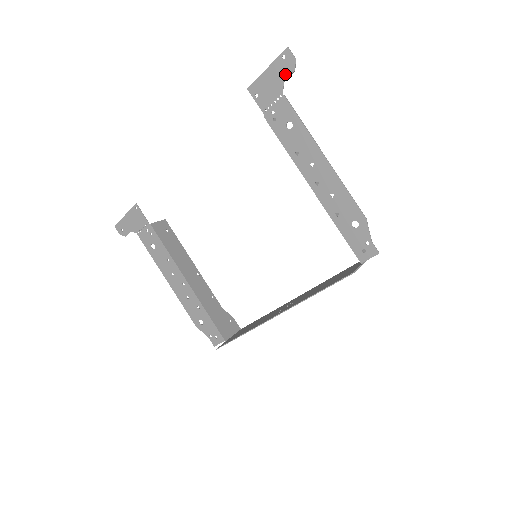
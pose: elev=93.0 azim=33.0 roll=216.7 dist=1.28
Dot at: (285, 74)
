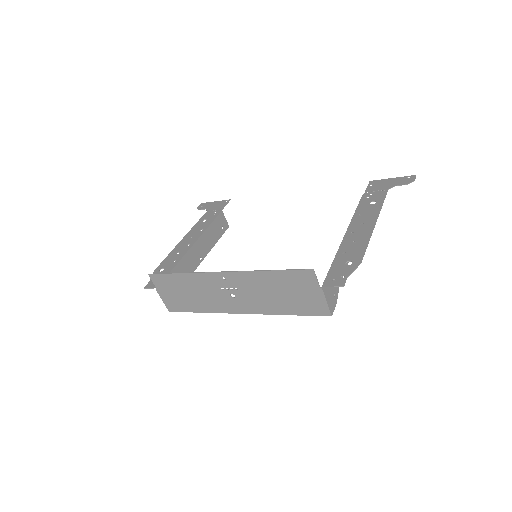
Dot at: (400, 183)
